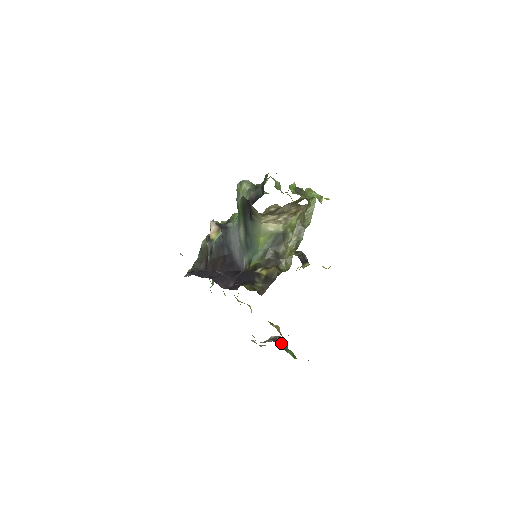
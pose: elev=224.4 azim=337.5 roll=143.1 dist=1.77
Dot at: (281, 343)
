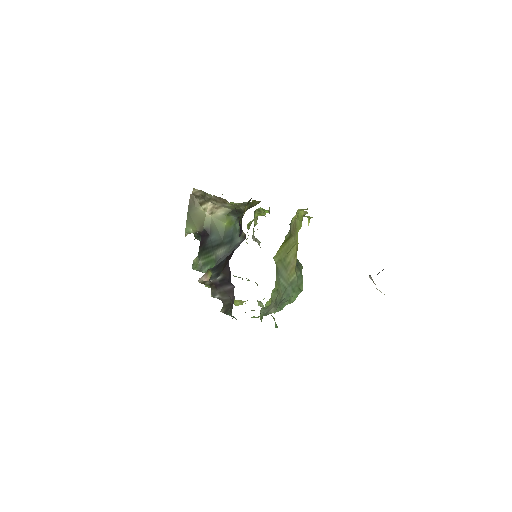
Dot at: occluded
